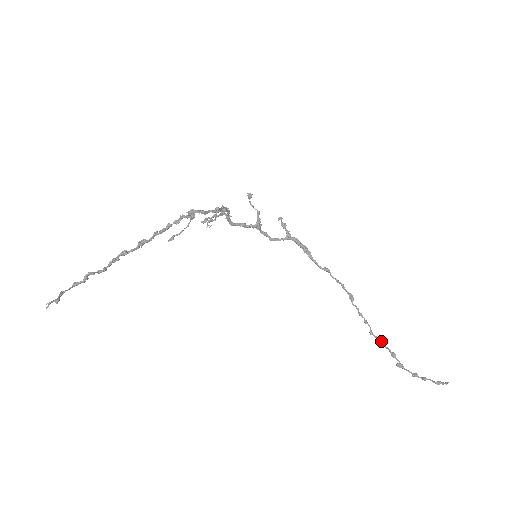
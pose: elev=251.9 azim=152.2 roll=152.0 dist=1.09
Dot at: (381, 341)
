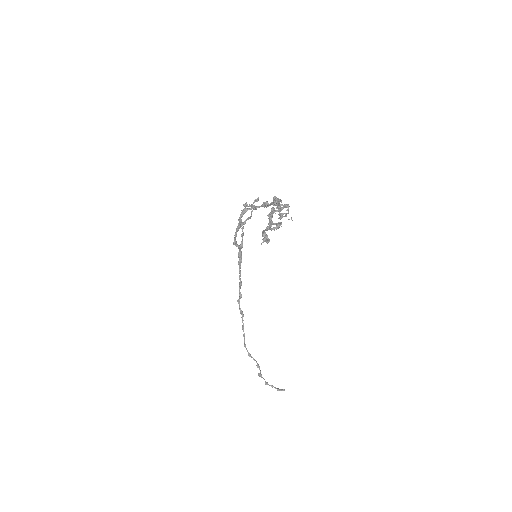
Dot at: occluded
